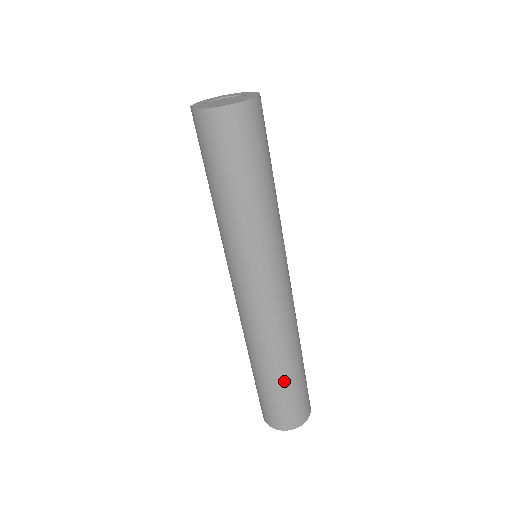
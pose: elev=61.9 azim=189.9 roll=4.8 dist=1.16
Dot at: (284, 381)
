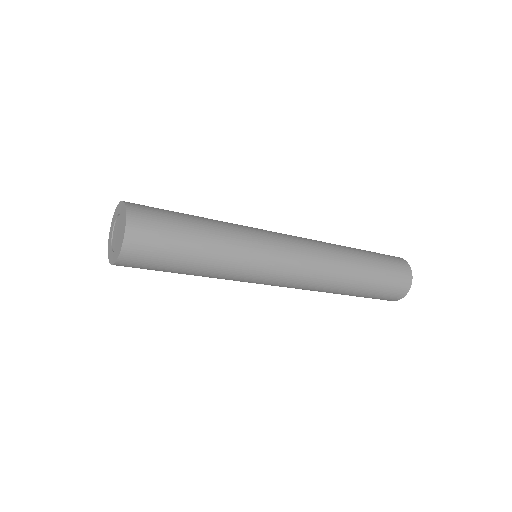
Dot at: (359, 293)
